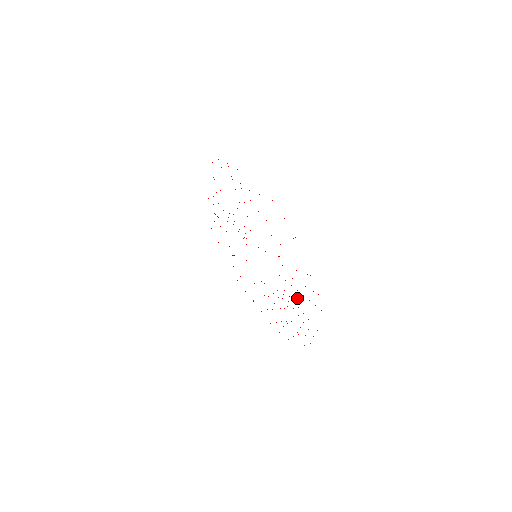
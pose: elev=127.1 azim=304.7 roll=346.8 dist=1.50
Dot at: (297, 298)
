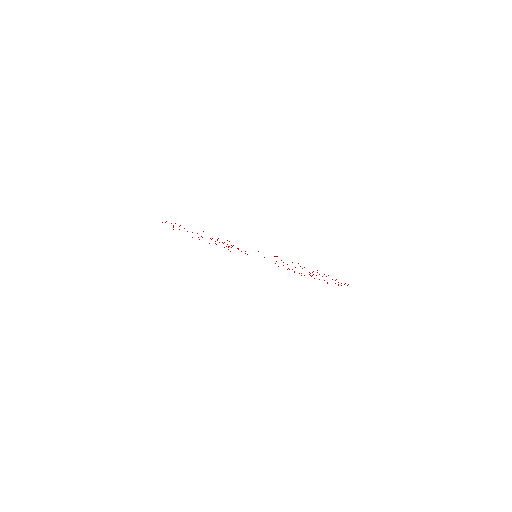
Dot at: occluded
